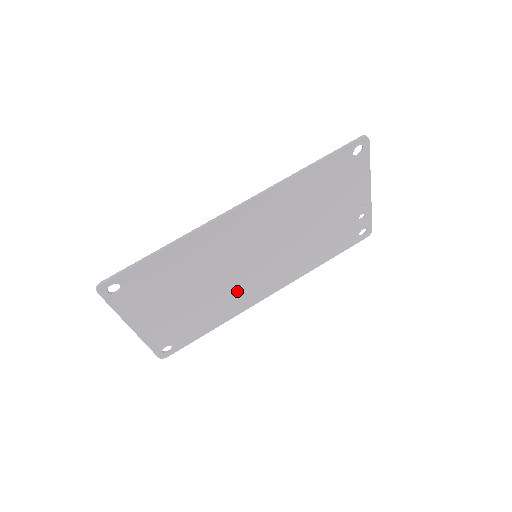
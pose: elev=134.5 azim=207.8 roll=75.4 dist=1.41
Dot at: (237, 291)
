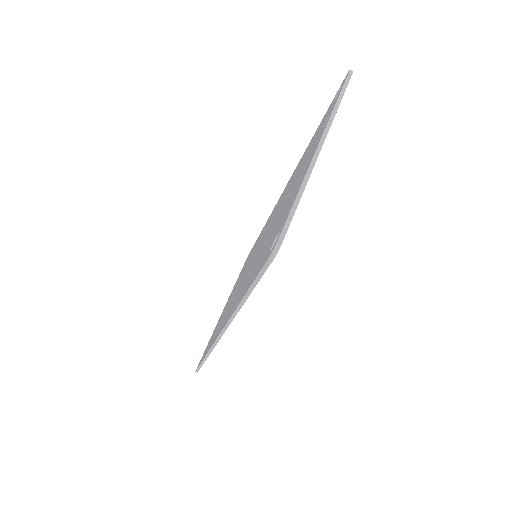
Dot at: occluded
